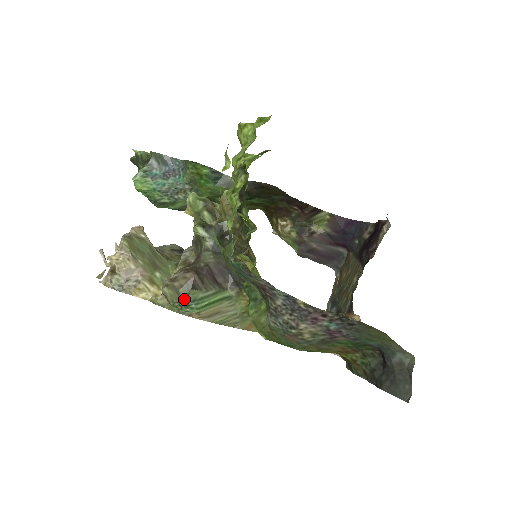
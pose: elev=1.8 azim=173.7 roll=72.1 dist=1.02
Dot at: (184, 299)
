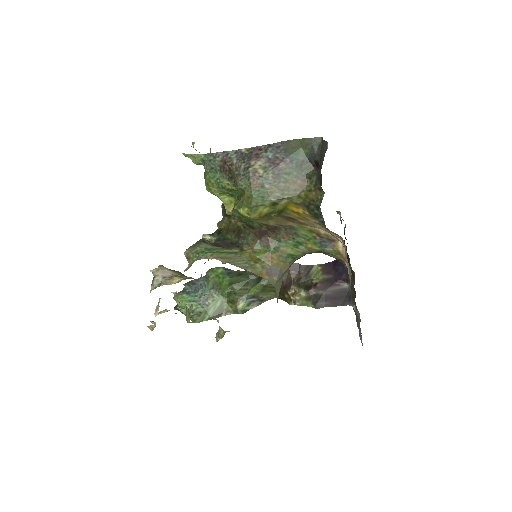
Dot at: (199, 248)
